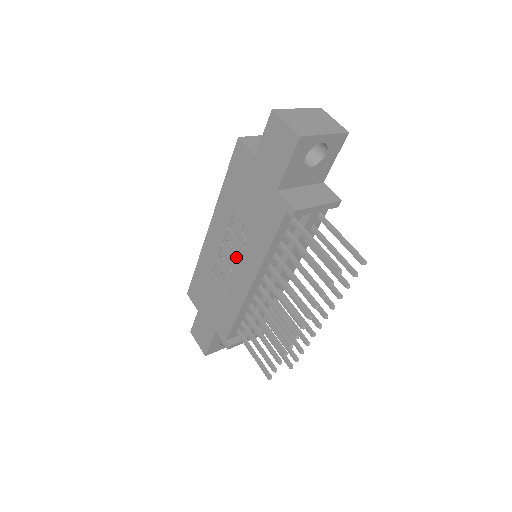
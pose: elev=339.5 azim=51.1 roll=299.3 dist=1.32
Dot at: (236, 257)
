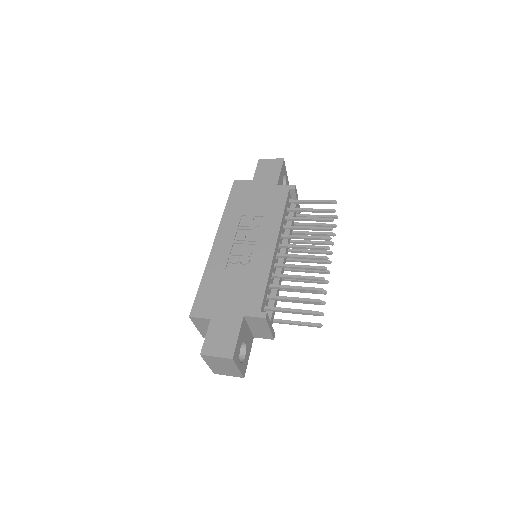
Dot at: (253, 238)
